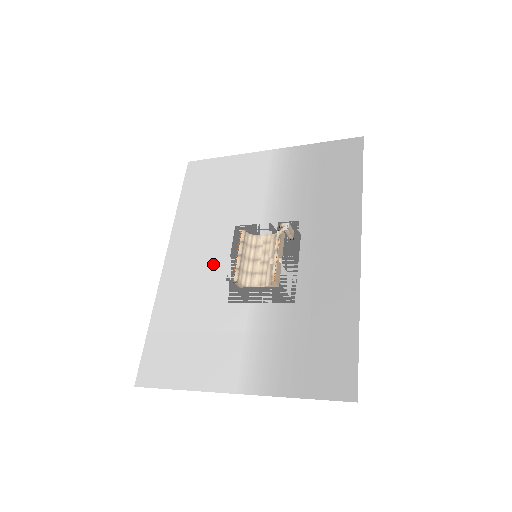
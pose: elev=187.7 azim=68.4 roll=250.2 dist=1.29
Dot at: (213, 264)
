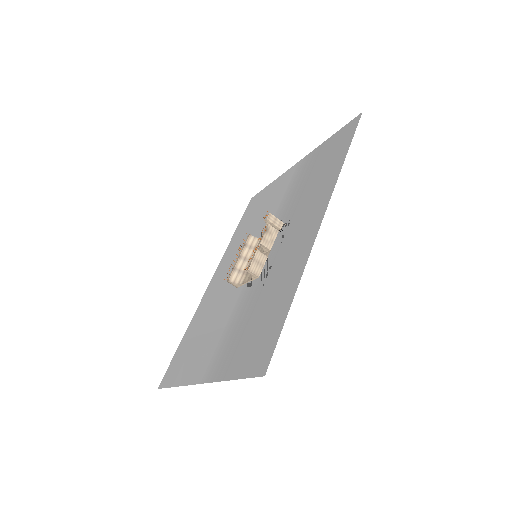
Dot at: occluded
